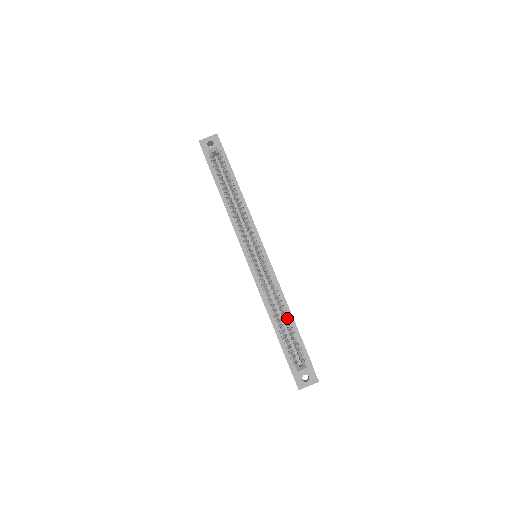
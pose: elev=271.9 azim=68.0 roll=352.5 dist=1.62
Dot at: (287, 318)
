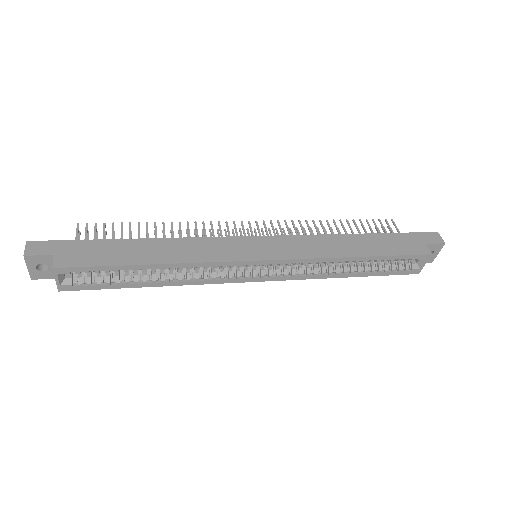
Dot at: (361, 261)
